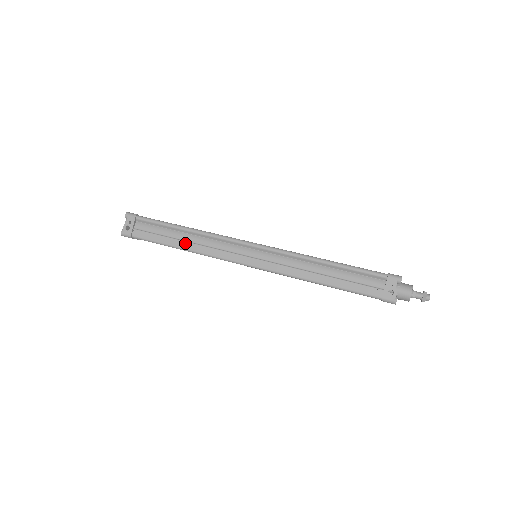
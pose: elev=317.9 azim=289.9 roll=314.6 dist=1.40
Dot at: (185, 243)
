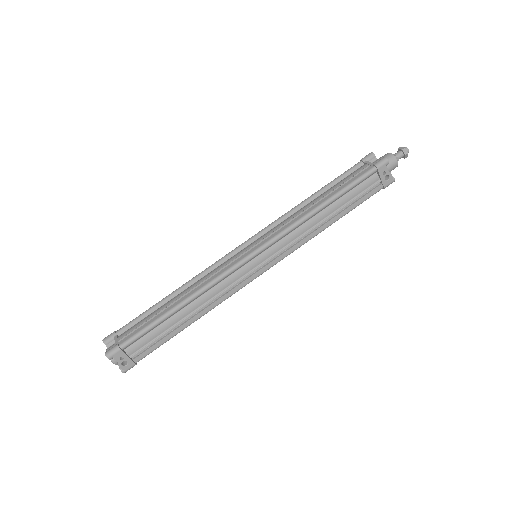
Dot at: (192, 315)
